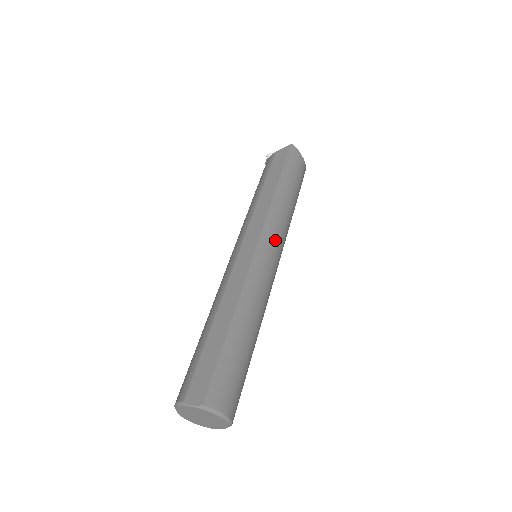
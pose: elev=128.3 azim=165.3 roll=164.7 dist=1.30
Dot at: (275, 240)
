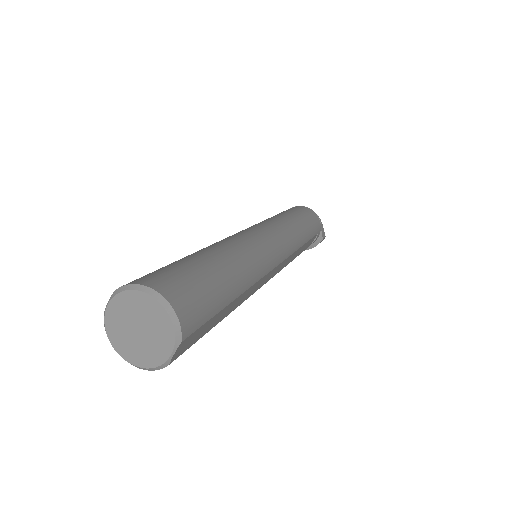
Dot at: (259, 226)
